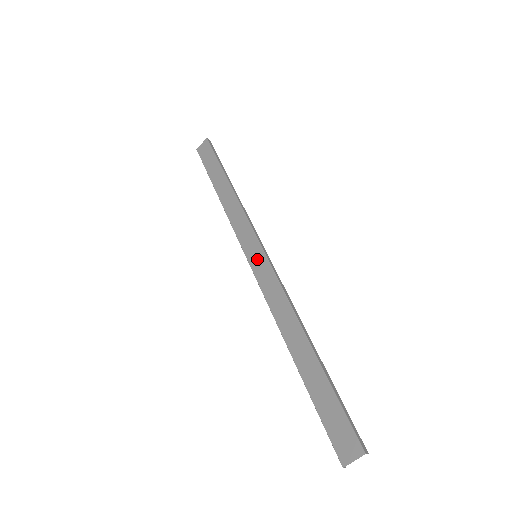
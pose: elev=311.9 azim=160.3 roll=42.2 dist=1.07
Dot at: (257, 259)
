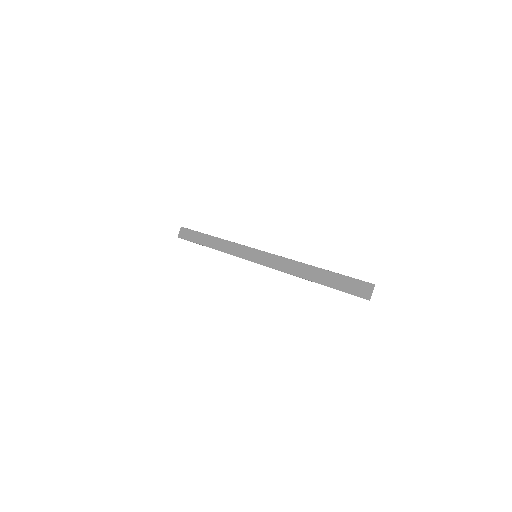
Dot at: (258, 256)
